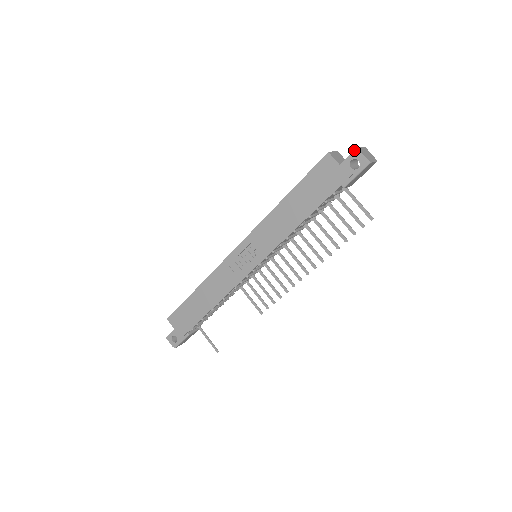
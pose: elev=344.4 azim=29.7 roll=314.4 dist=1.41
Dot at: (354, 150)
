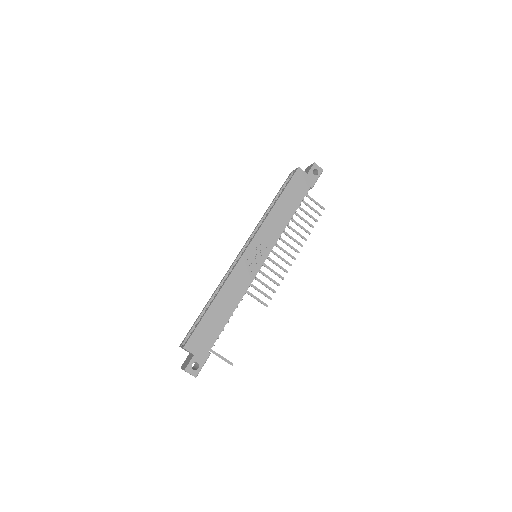
Dot at: (313, 164)
